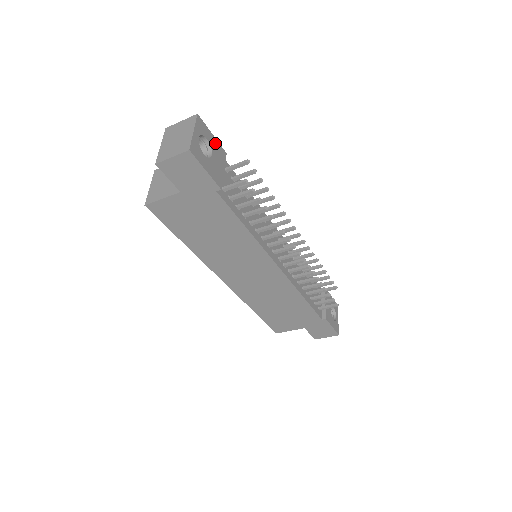
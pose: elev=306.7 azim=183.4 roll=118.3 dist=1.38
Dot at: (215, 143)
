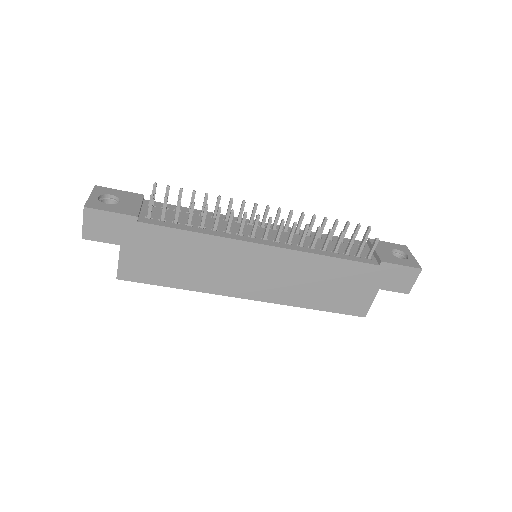
Dot at: (125, 194)
